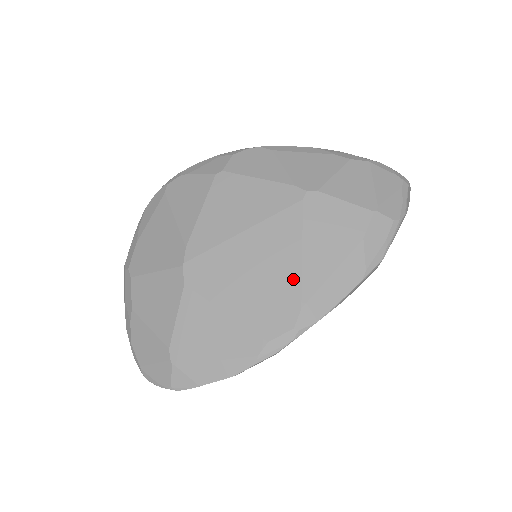
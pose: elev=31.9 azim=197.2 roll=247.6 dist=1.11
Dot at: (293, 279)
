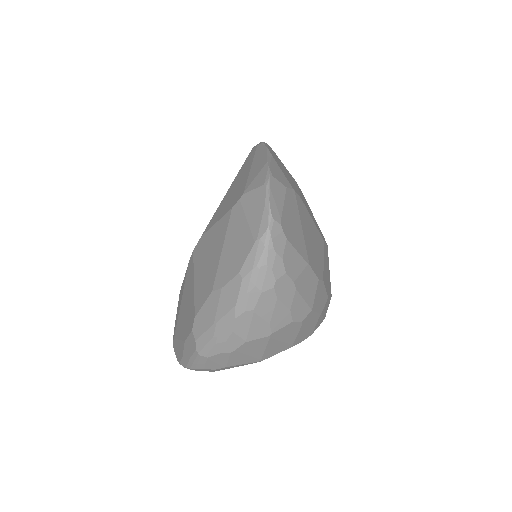
Dot at: occluded
